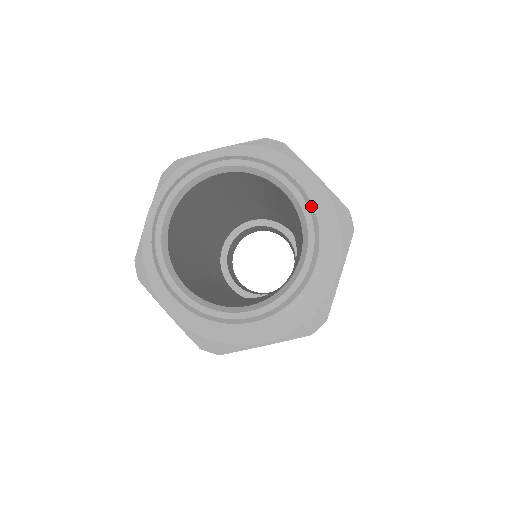
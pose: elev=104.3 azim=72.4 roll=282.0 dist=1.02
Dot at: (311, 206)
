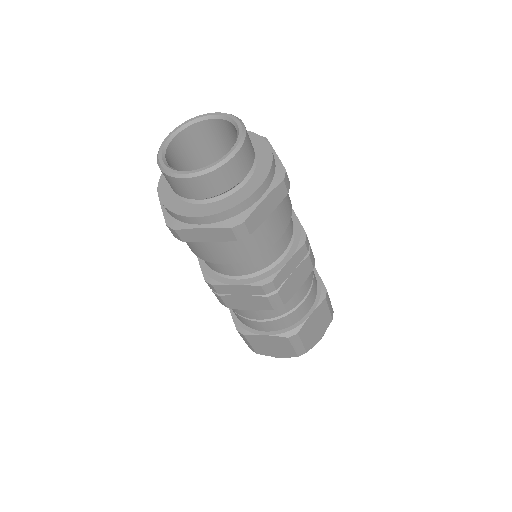
Dot at: (225, 113)
